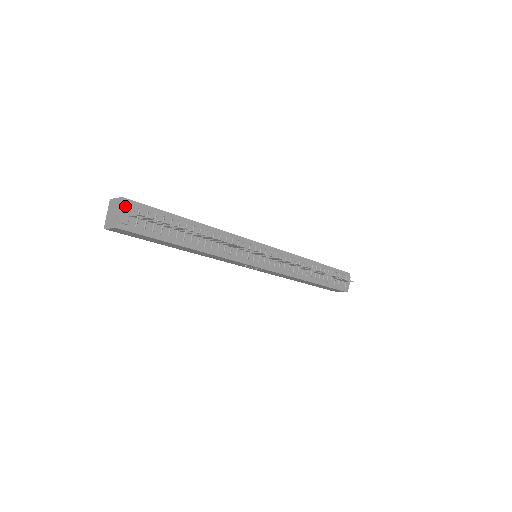
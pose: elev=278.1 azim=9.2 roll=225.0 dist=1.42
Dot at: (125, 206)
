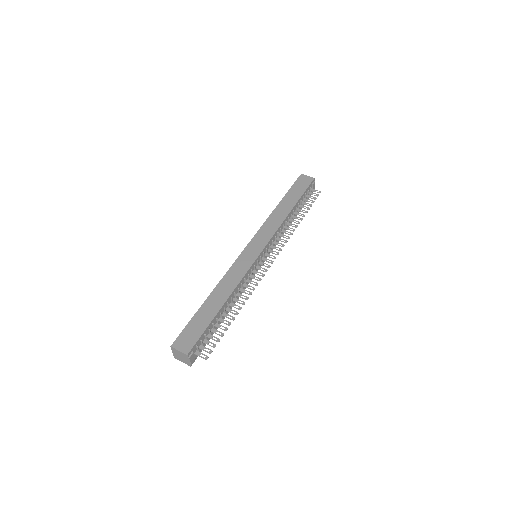
Dot at: (191, 357)
